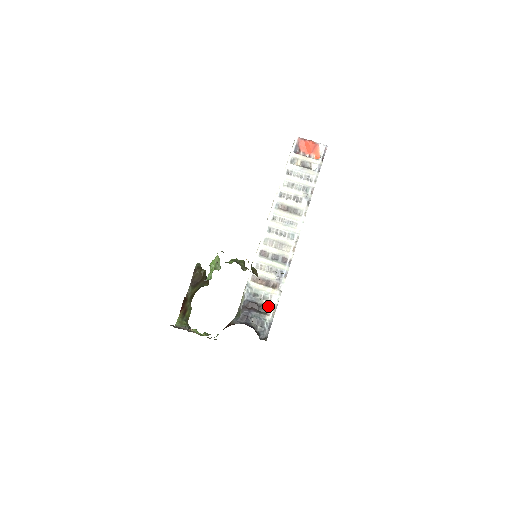
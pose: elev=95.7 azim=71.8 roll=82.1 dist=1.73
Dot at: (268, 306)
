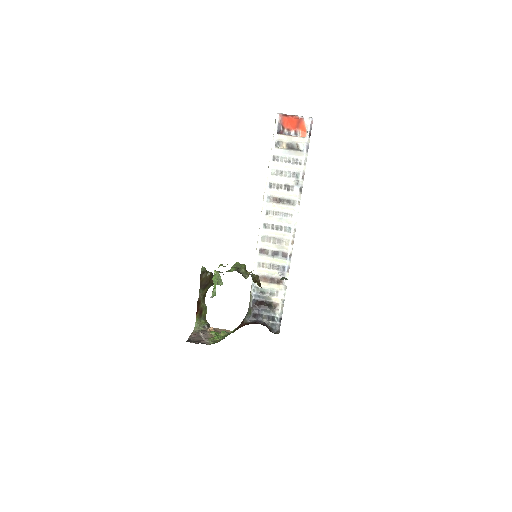
Dot at: (276, 302)
